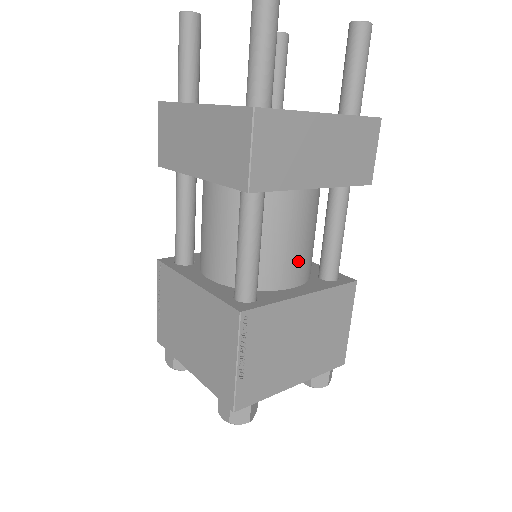
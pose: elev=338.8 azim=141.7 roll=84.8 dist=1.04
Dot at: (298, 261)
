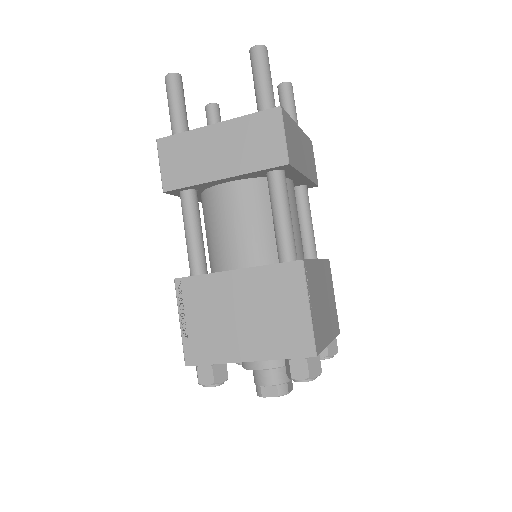
Dot at: (301, 239)
